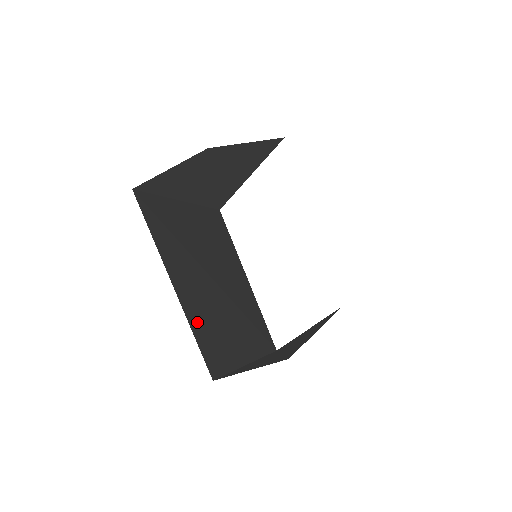
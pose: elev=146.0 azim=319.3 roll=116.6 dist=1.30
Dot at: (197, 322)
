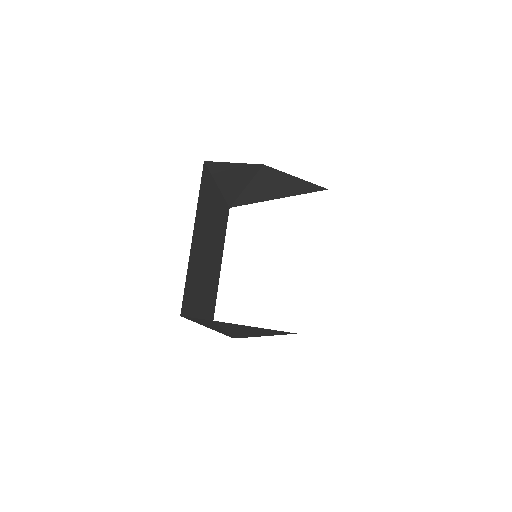
Dot at: (191, 271)
